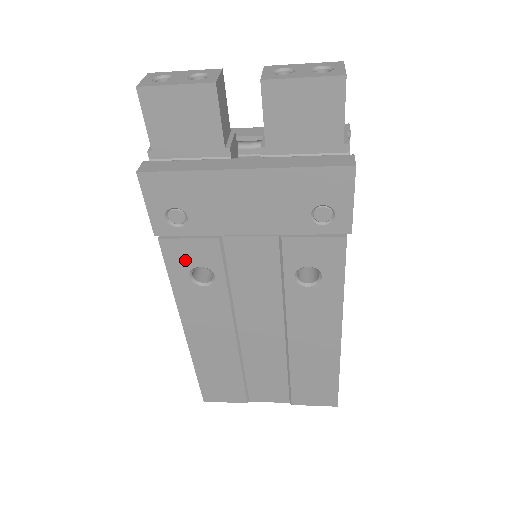
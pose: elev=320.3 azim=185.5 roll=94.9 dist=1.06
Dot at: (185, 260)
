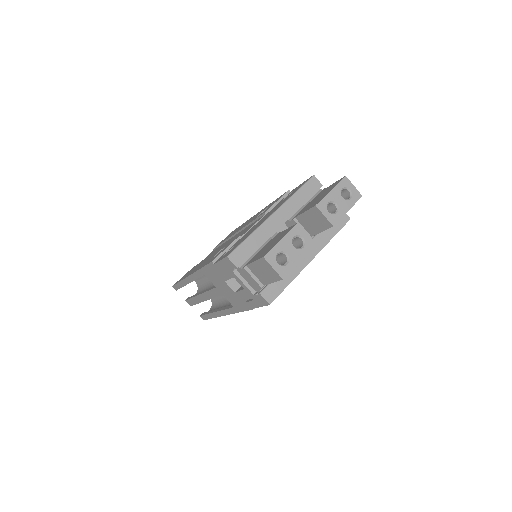
Dot at: occluded
